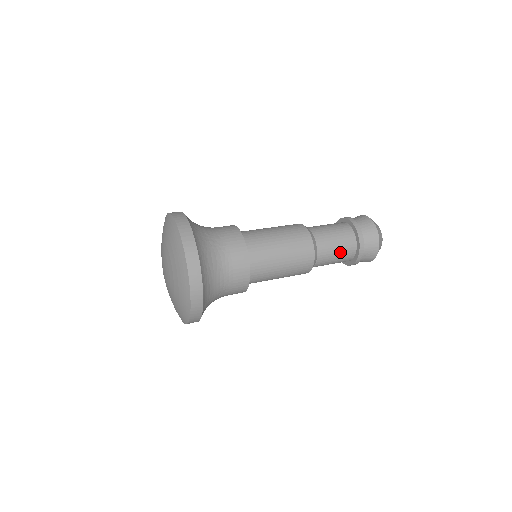
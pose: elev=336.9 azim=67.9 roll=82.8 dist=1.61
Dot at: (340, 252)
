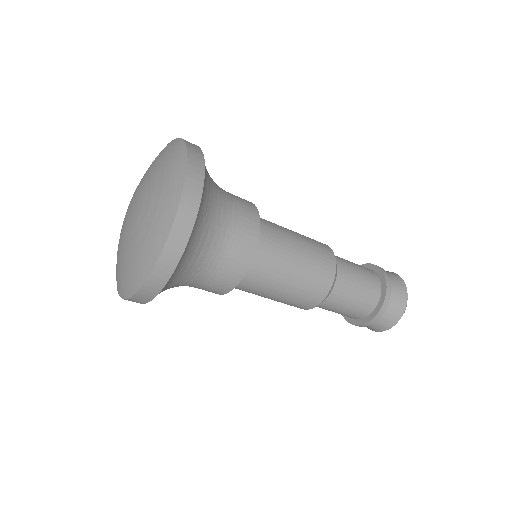
Dot at: (363, 277)
